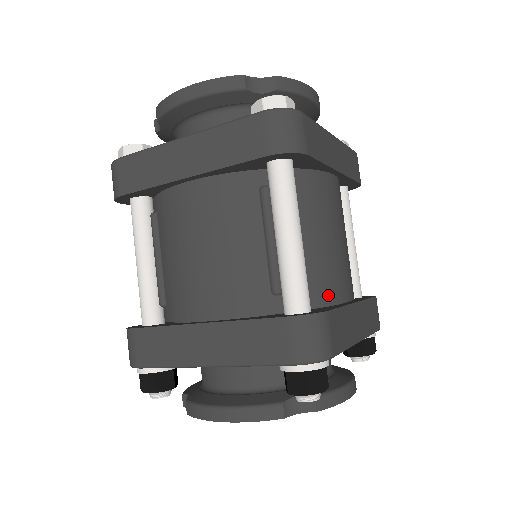
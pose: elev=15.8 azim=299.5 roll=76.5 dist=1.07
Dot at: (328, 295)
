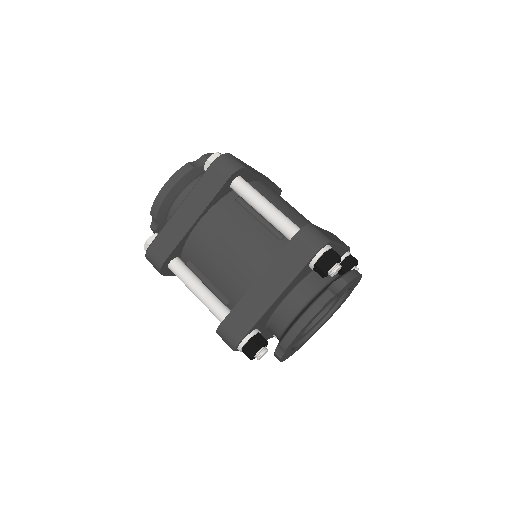
Dot at: occluded
